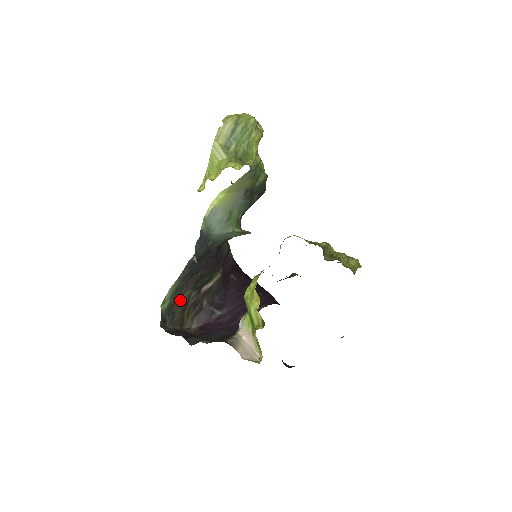
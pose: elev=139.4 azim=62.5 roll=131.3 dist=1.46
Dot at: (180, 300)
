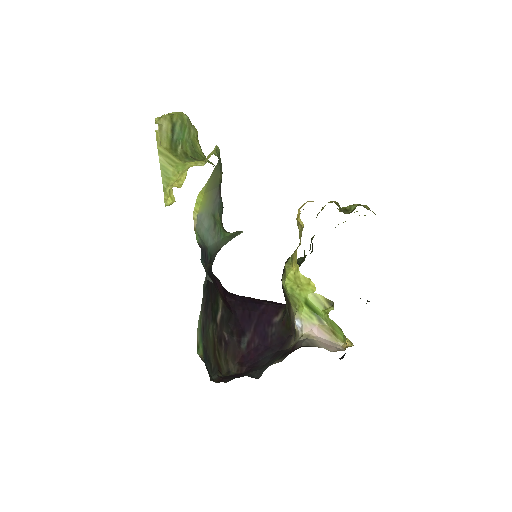
Dot at: (208, 339)
